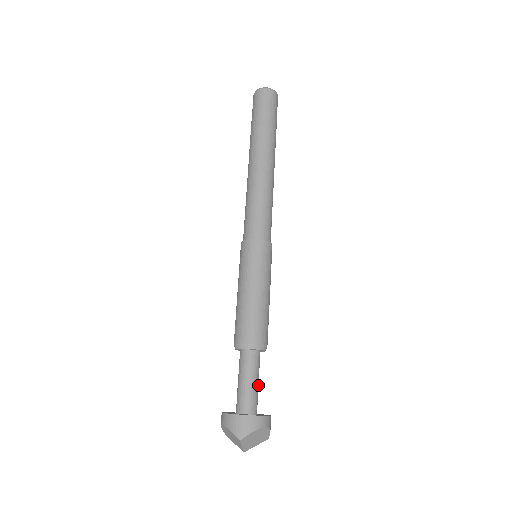
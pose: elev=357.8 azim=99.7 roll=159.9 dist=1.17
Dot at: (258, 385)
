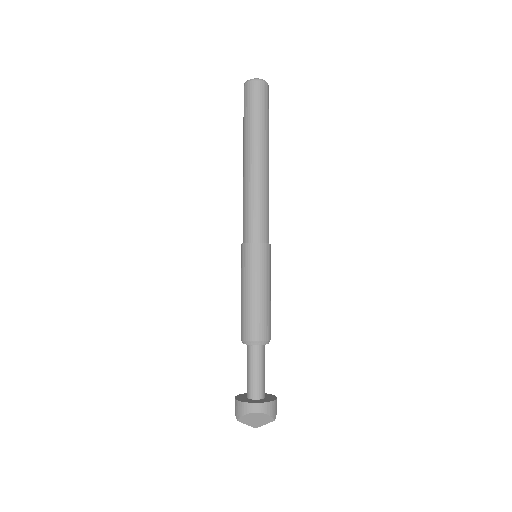
Dot at: (261, 374)
